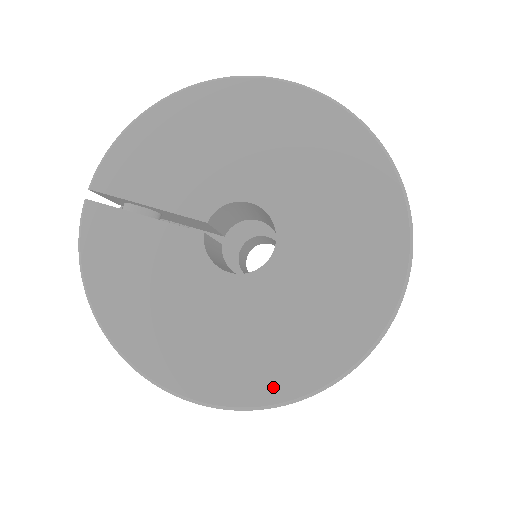
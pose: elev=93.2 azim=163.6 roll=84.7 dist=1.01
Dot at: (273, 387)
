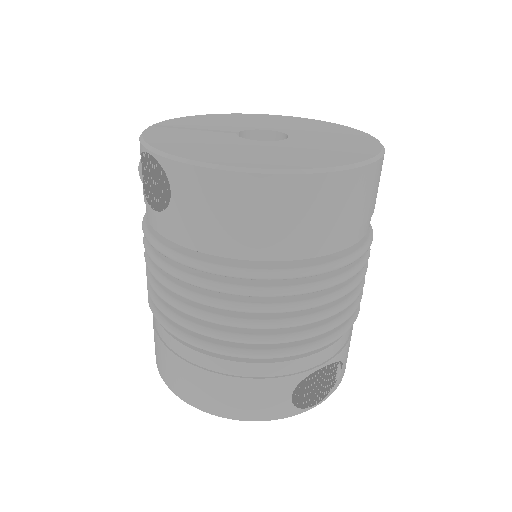
Dot at: (307, 164)
